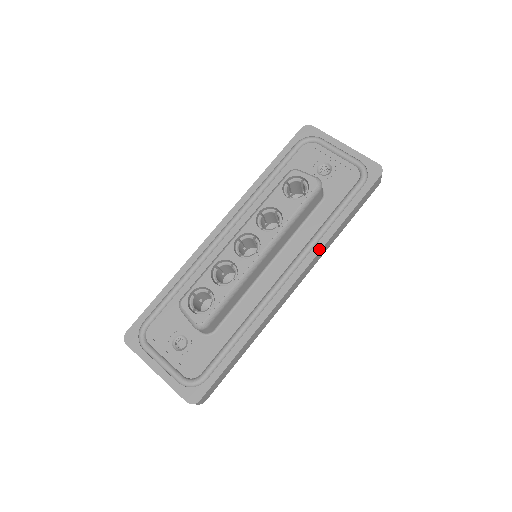
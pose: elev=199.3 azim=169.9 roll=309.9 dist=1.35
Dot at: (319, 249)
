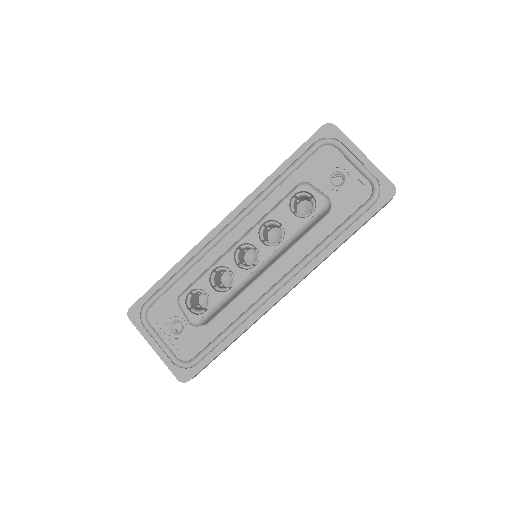
Dot at: (316, 264)
